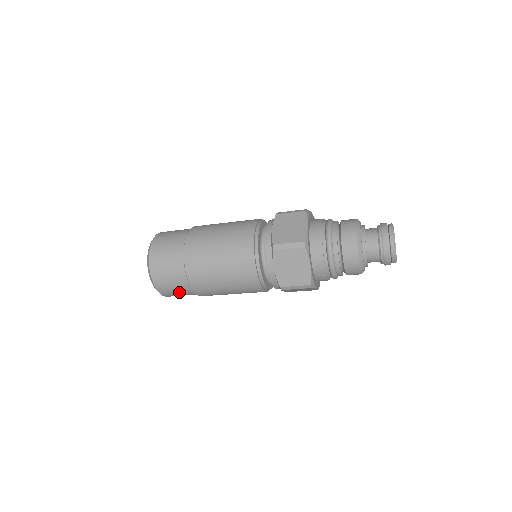
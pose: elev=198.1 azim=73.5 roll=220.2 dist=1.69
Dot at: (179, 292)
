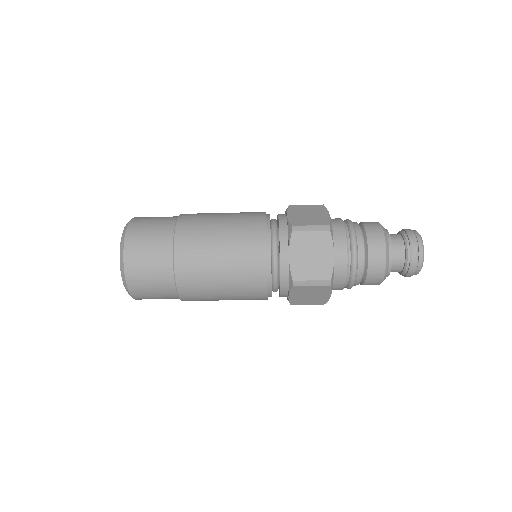
Dot at: (154, 285)
